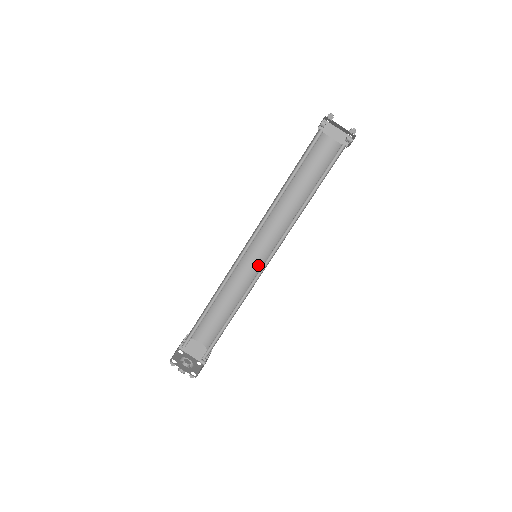
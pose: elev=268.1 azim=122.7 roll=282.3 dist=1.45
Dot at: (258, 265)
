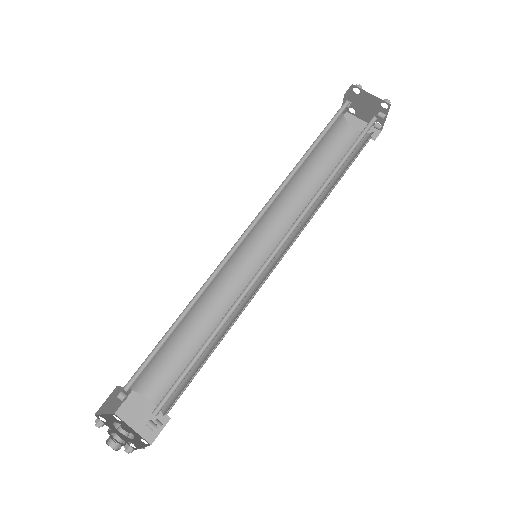
Dot at: occluded
